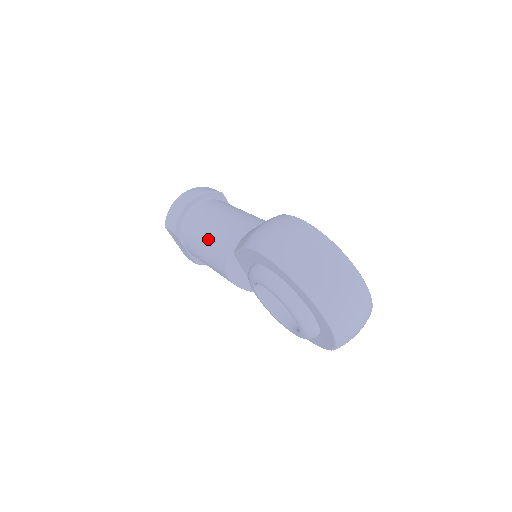
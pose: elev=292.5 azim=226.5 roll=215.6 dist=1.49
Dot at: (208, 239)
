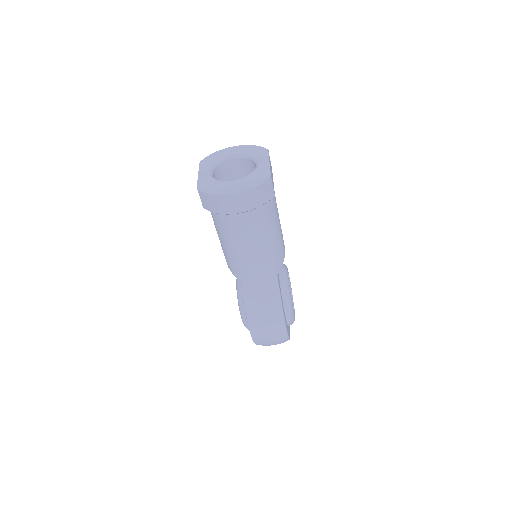
Dot at: (230, 252)
